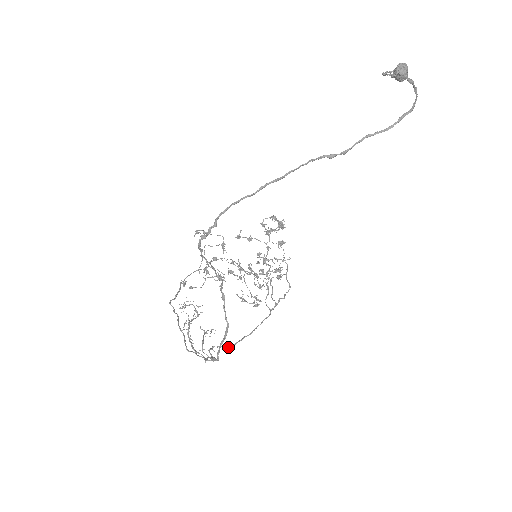
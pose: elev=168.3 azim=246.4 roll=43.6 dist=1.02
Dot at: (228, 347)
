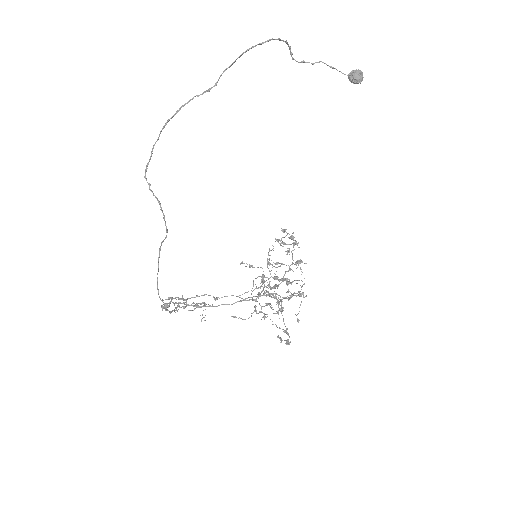
Dot at: (187, 304)
